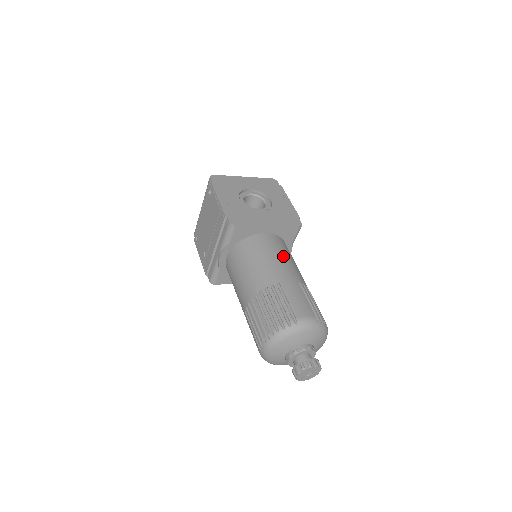
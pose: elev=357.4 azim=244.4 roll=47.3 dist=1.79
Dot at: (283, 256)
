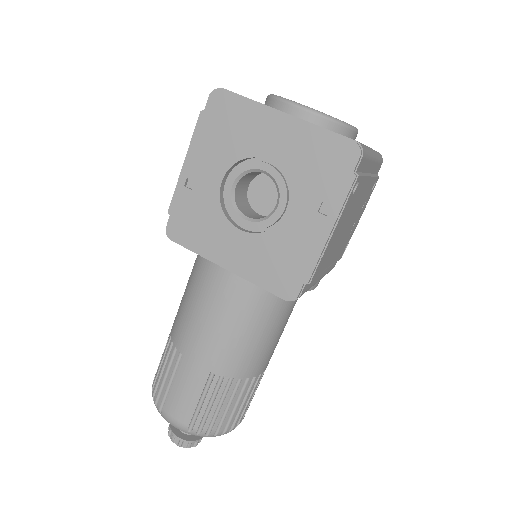
Dot at: (224, 323)
